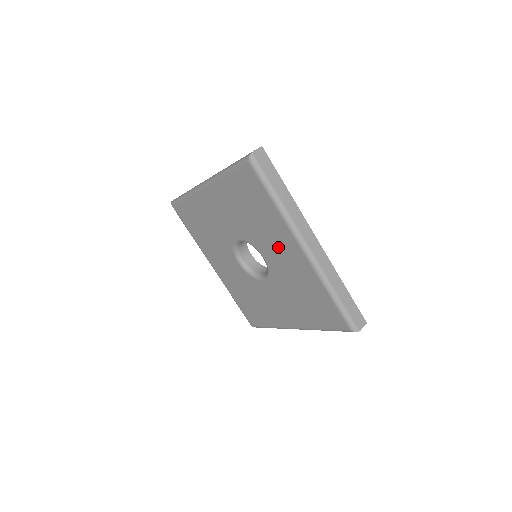
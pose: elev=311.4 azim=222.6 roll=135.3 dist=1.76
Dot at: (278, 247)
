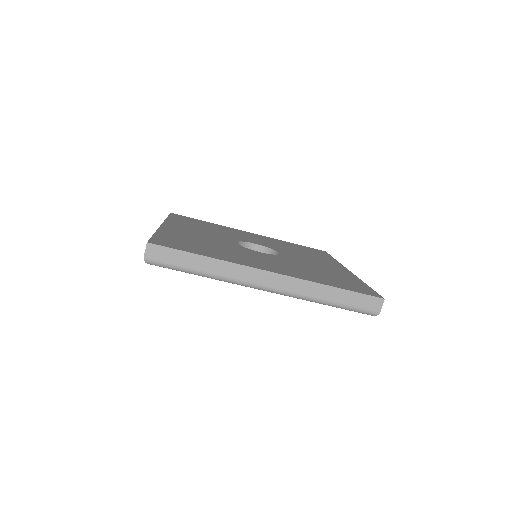
Dot at: occluded
